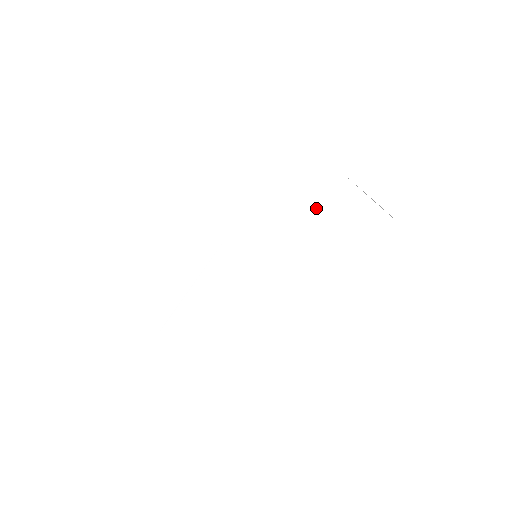
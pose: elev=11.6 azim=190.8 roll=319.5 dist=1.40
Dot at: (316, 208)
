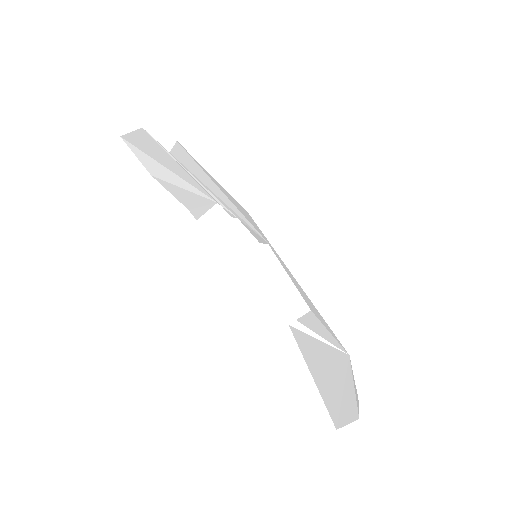
Dot at: (319, 326)
